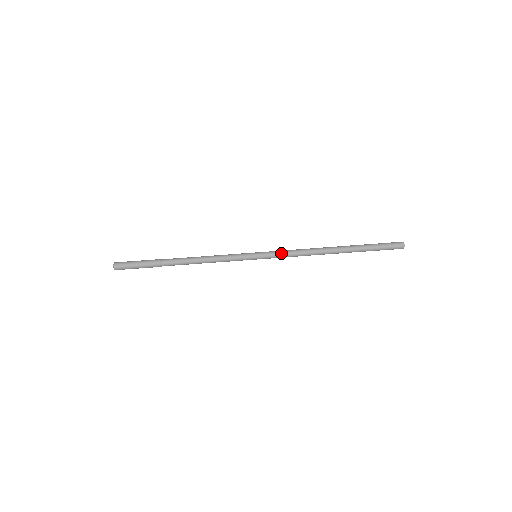
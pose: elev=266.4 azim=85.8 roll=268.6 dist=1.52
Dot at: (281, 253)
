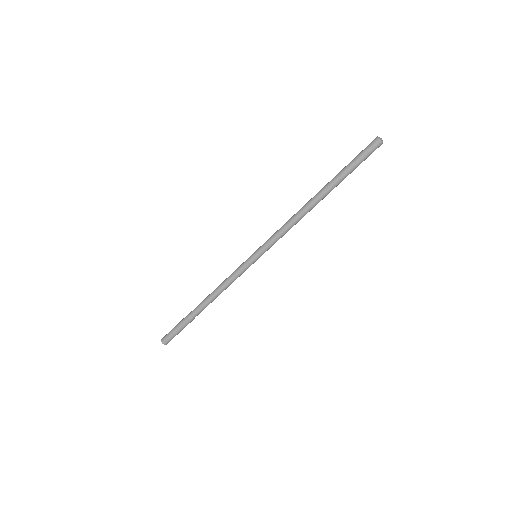
Dot at: (272, 237)
